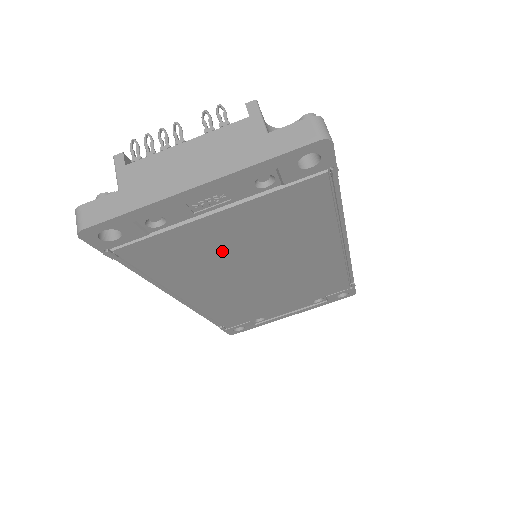
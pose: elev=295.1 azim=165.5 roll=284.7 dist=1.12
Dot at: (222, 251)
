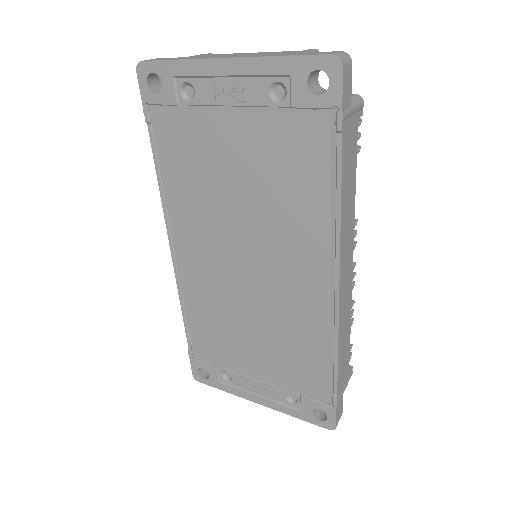
Dot at: (222, 183)
